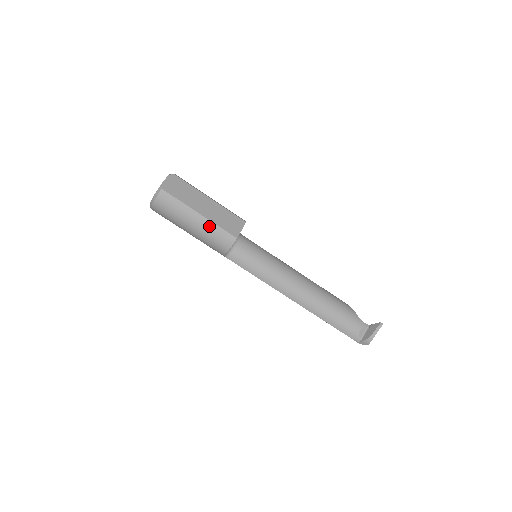
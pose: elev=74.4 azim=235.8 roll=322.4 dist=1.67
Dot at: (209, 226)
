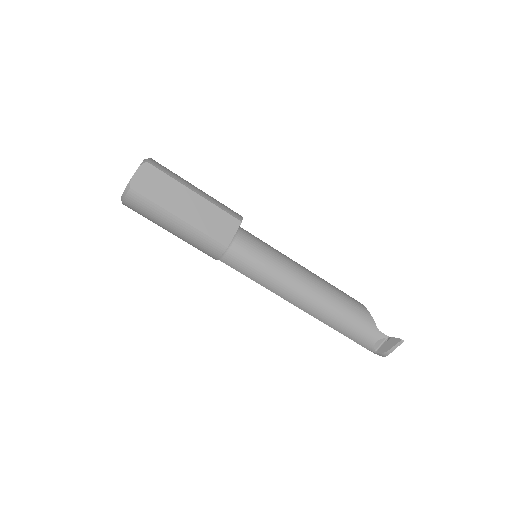
Dot at: (192, 233)
